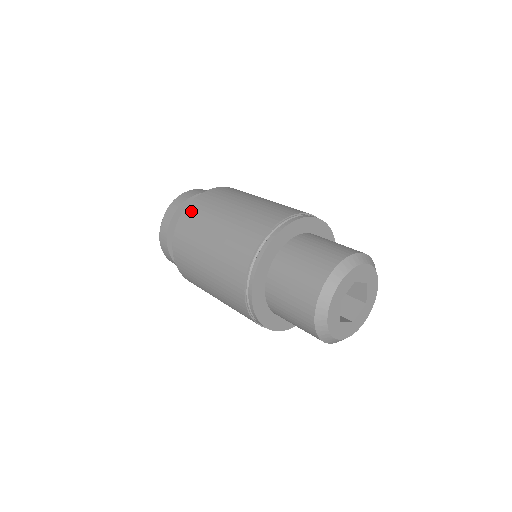
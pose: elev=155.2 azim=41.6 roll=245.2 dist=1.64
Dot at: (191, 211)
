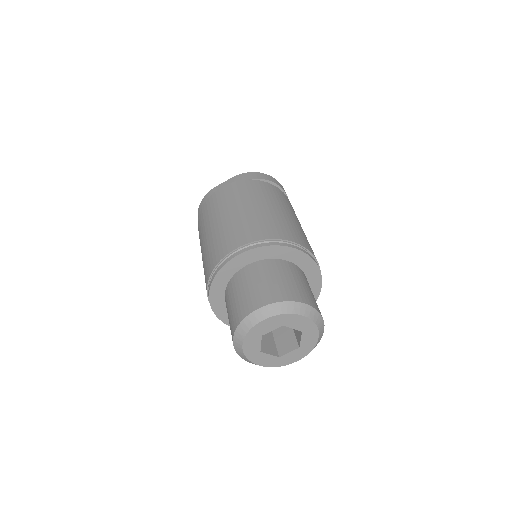
Dot at: occluded
